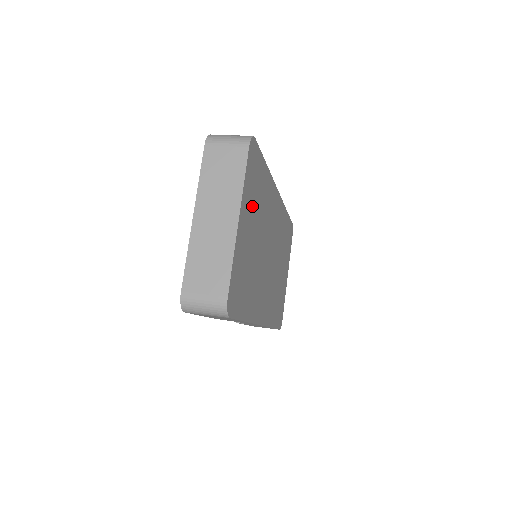
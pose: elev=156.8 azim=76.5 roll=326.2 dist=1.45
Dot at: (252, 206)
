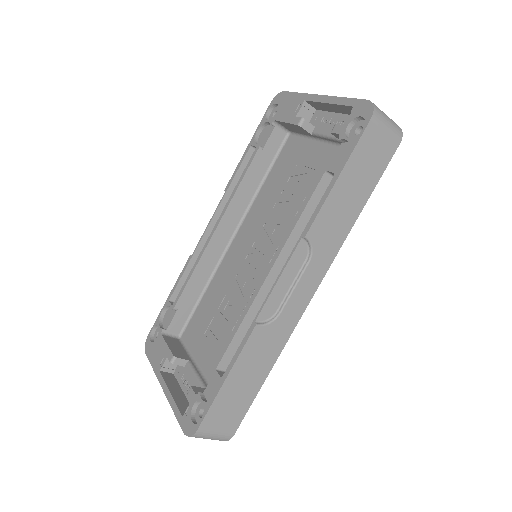
Dot at: occluded
